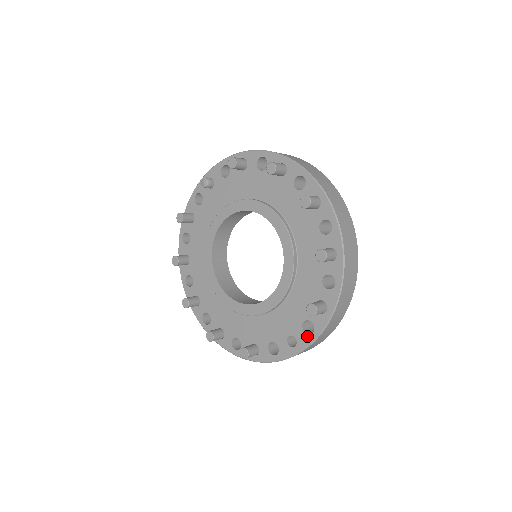
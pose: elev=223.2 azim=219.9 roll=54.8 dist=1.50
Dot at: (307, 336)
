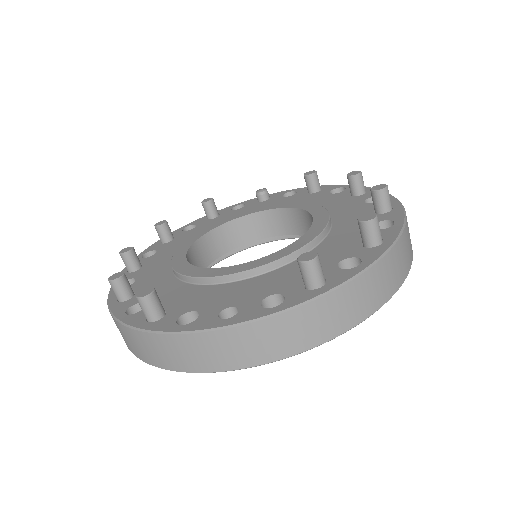
Dot at: (261, 309)
